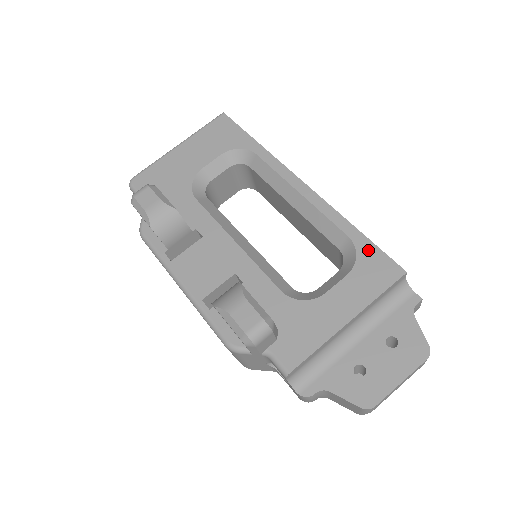
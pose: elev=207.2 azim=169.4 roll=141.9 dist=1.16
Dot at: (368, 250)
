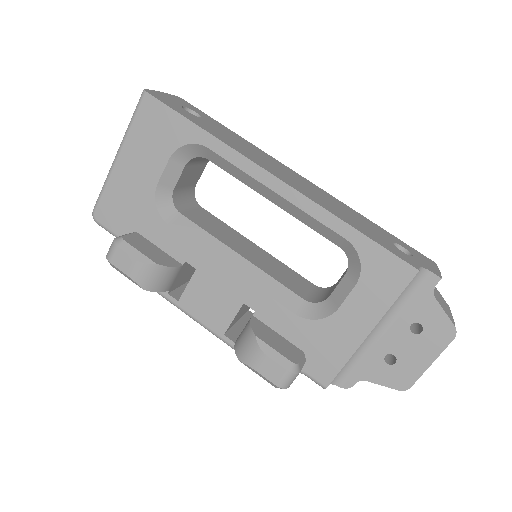
Dot at: (372, 252)
